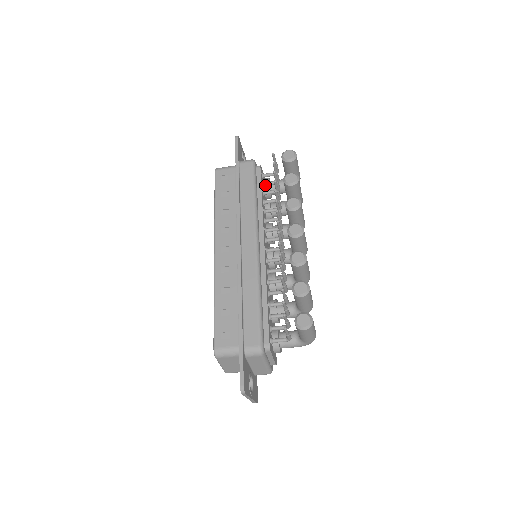
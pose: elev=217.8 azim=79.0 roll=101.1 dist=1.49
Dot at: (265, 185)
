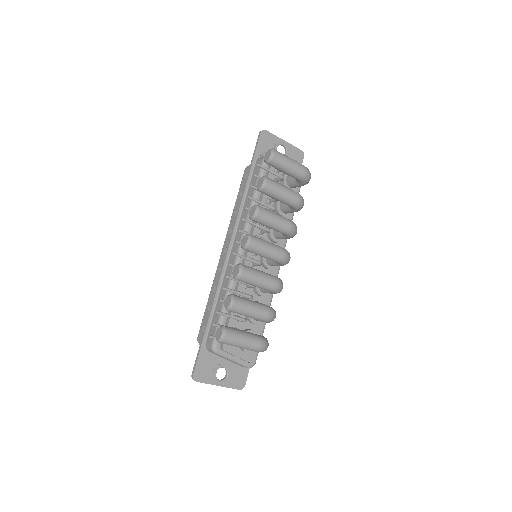
Dot at: occluded
